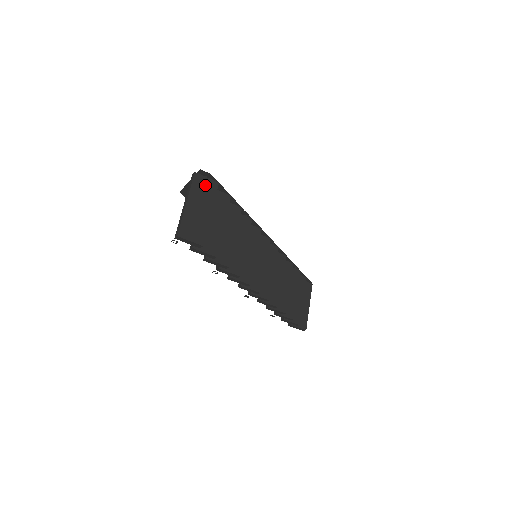
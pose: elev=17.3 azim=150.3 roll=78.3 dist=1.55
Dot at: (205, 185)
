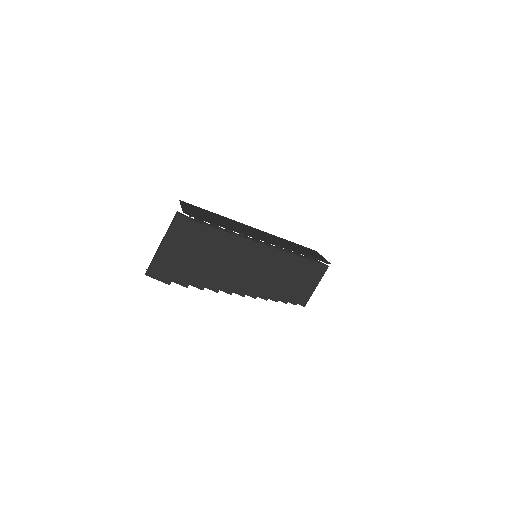
Dot at: (186, 227)
